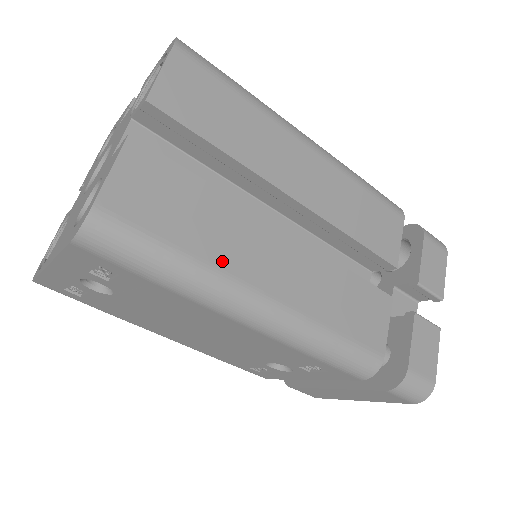
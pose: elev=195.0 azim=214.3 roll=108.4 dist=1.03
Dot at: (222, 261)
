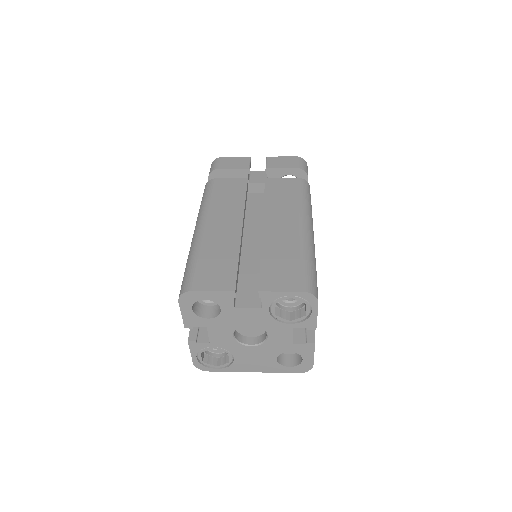
Dot at: occluded
